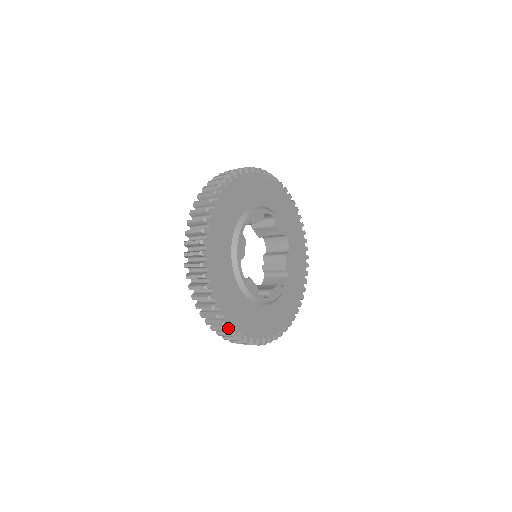
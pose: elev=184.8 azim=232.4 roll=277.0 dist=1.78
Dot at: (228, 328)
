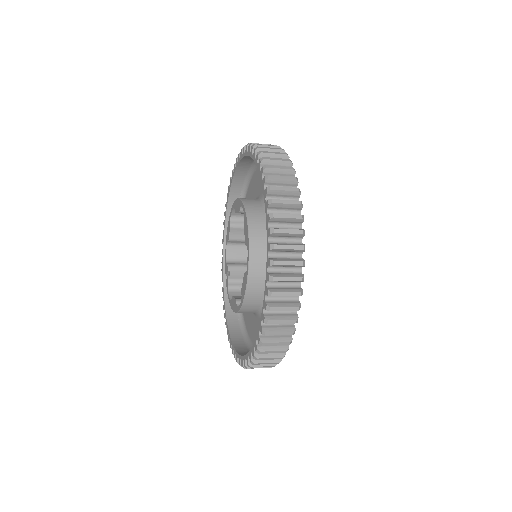
Dot at: (295, 328)
